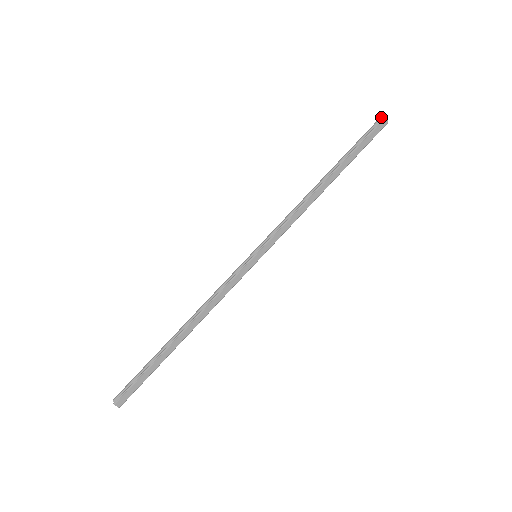
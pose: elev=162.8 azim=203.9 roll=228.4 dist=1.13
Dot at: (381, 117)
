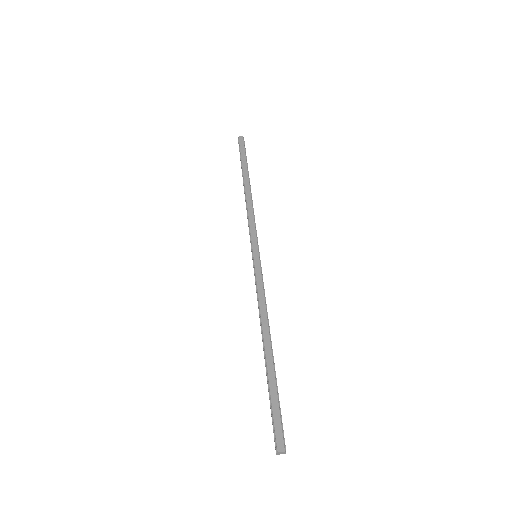
Dot at: occluded
